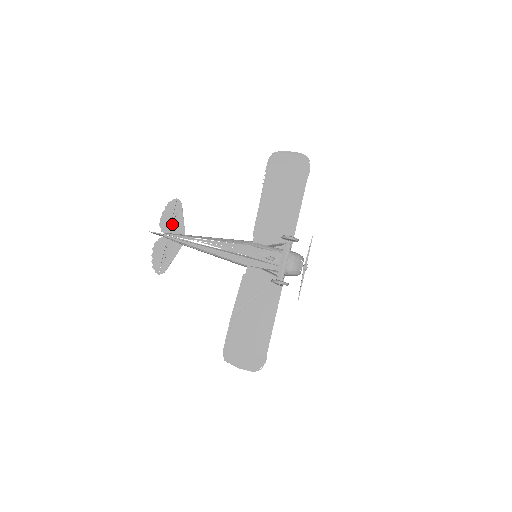
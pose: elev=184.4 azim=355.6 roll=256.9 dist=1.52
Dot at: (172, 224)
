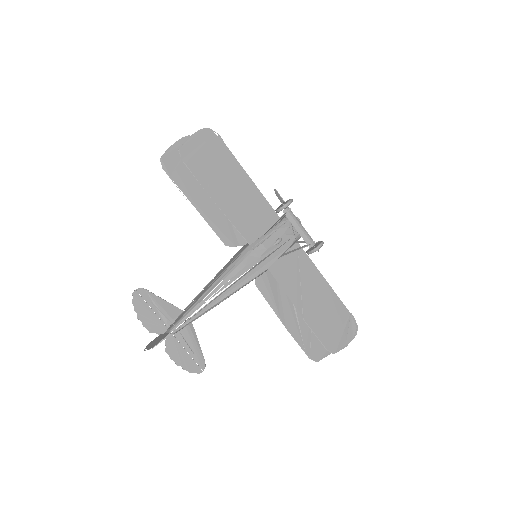
Dot at: (160, 317)
